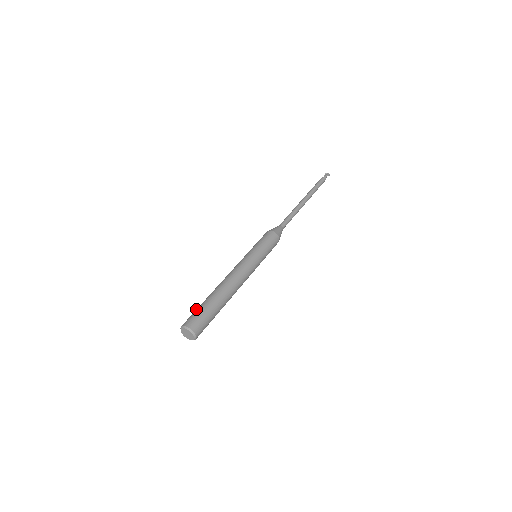
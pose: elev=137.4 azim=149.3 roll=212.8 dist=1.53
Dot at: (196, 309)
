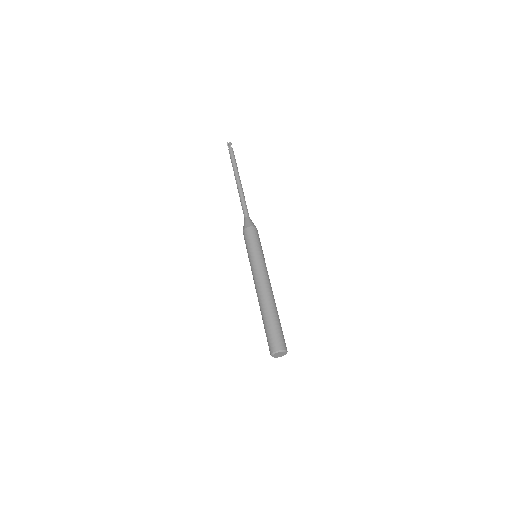
Dot at: (266, 332)
